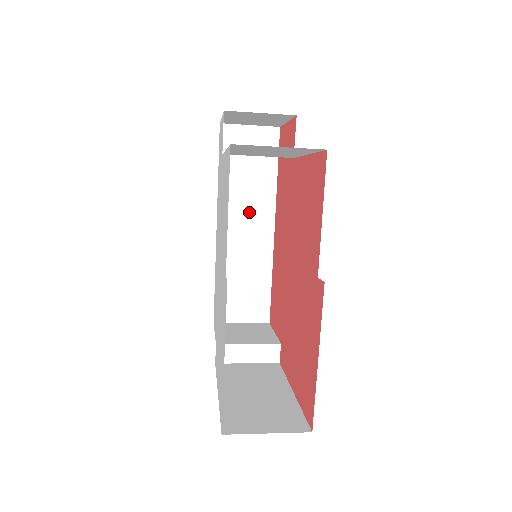
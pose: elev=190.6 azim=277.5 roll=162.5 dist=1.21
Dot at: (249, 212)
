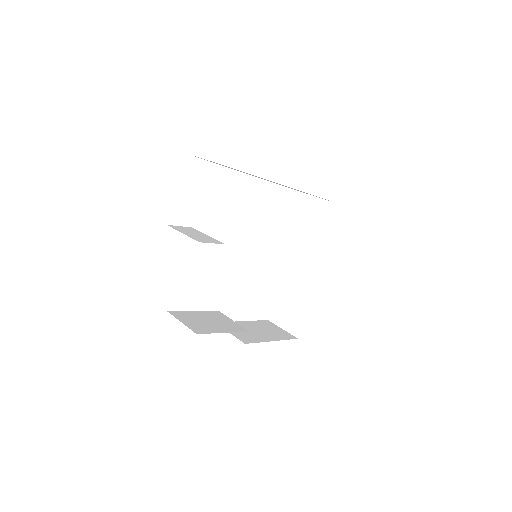
Dot at: occluded
